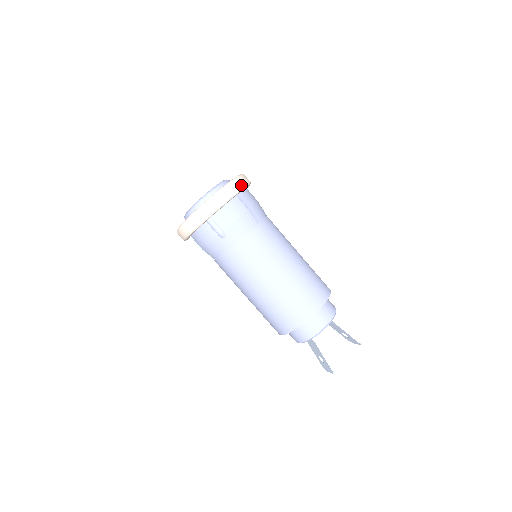
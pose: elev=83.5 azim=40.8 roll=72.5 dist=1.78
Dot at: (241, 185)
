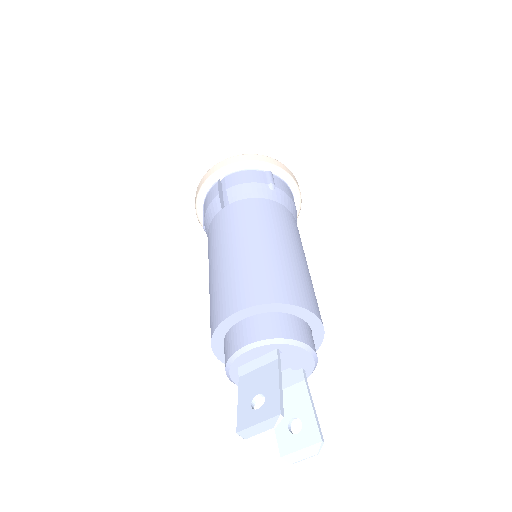
Dot at: (301, 202)
